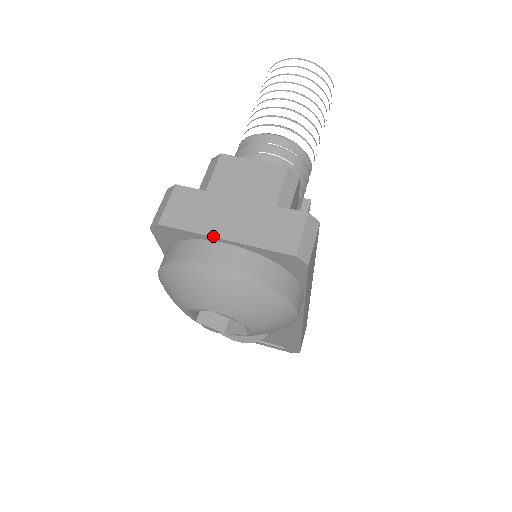
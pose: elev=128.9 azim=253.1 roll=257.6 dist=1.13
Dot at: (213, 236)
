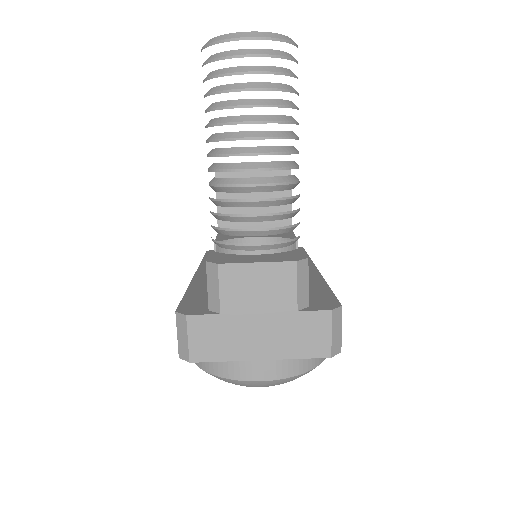
Dot at: (248, 360)
